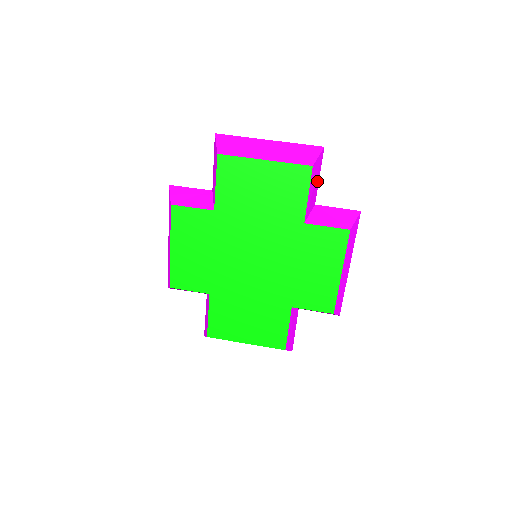
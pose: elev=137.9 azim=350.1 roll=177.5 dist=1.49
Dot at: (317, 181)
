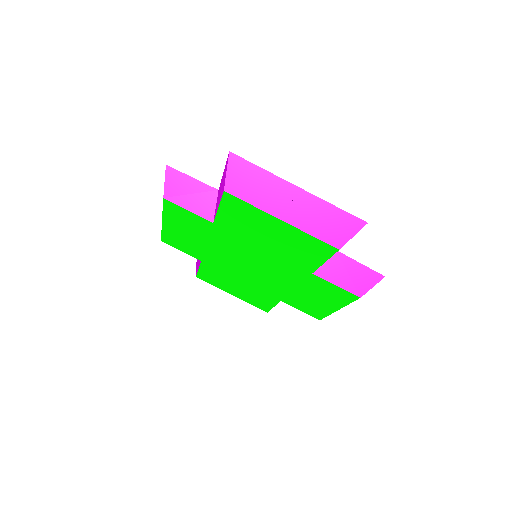
Dot at: occluded
